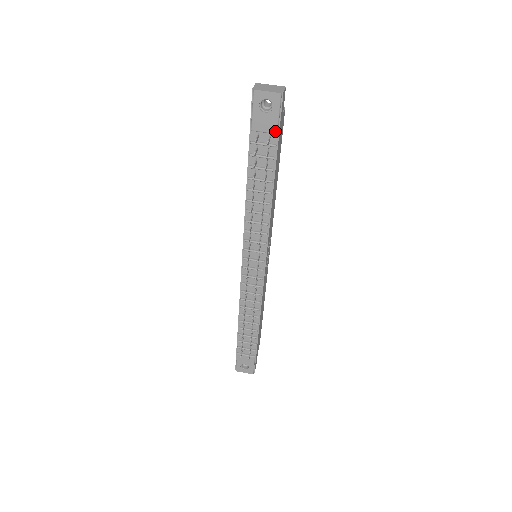
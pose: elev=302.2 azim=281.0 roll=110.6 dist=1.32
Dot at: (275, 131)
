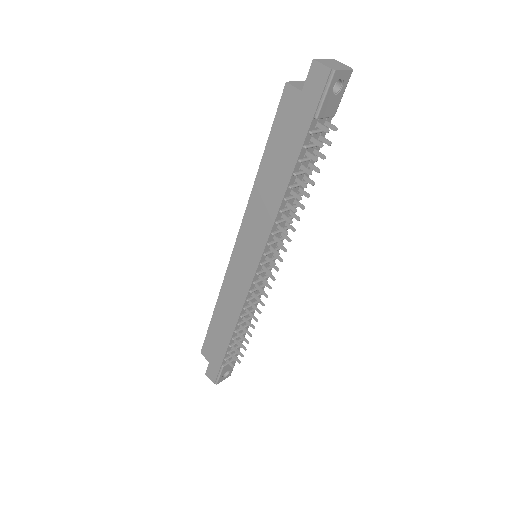
Dot at: (334, 114)
